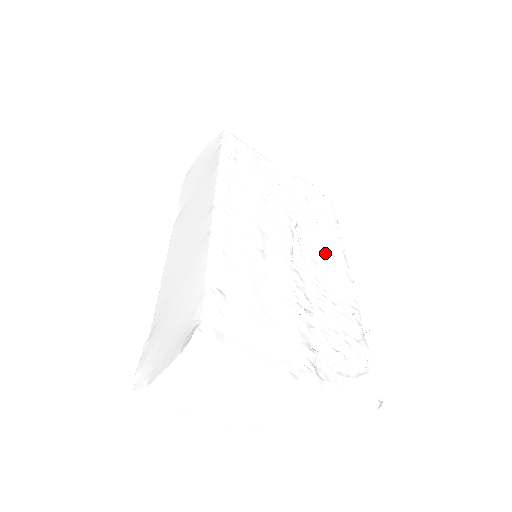
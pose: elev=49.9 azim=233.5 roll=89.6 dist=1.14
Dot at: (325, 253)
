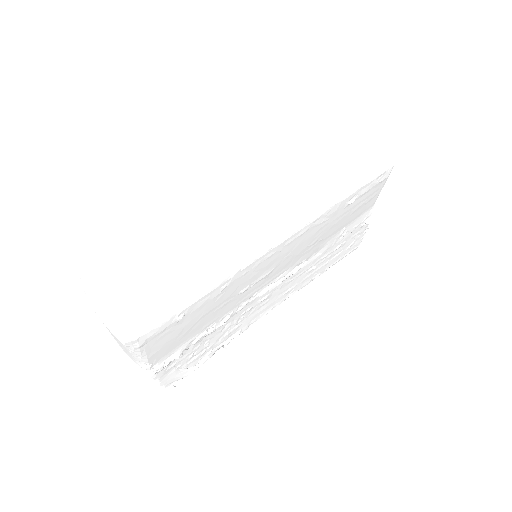
Dot at: (285, 291)
